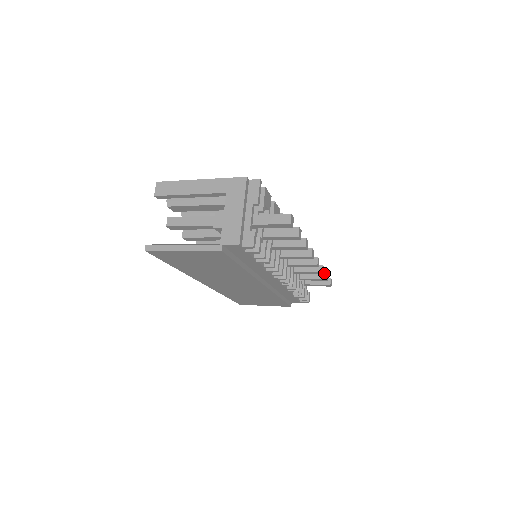
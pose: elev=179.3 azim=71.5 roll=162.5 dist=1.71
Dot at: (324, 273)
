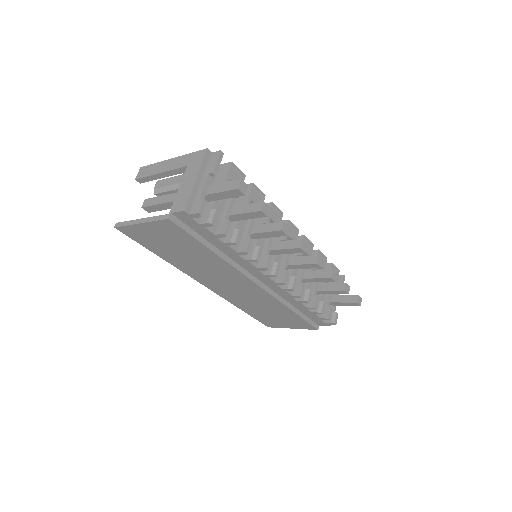
Dot at: (343, 284)
